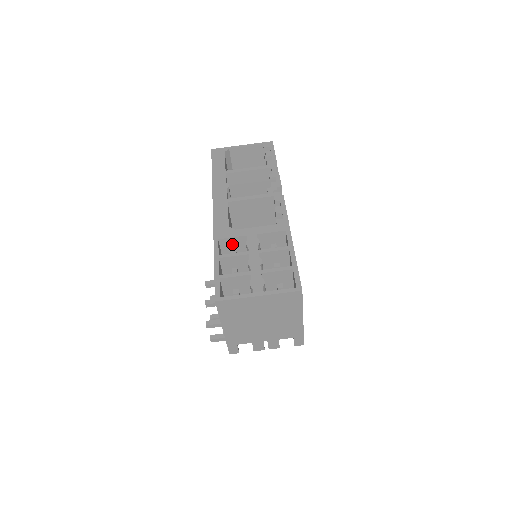
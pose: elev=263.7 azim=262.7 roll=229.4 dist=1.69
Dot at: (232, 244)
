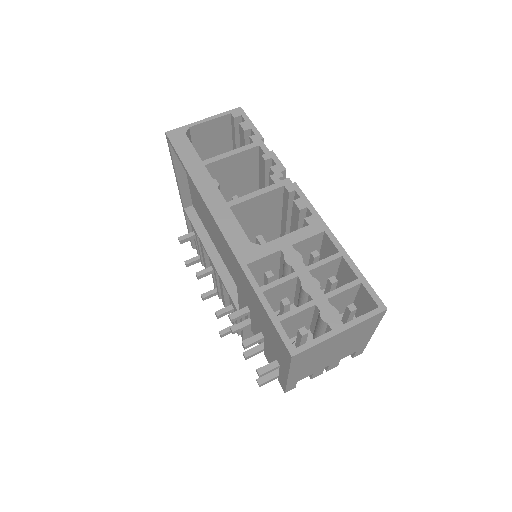
Dot at: (261, 264)
